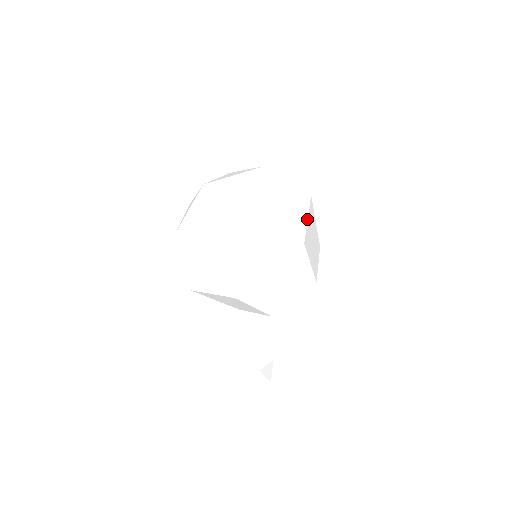
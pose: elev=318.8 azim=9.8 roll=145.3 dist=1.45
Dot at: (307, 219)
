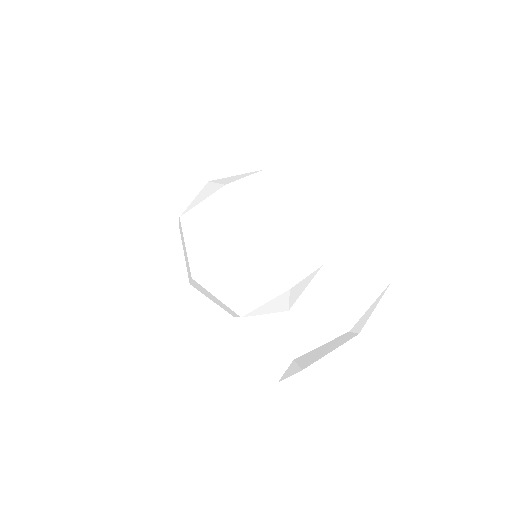
Dot at: occluded
